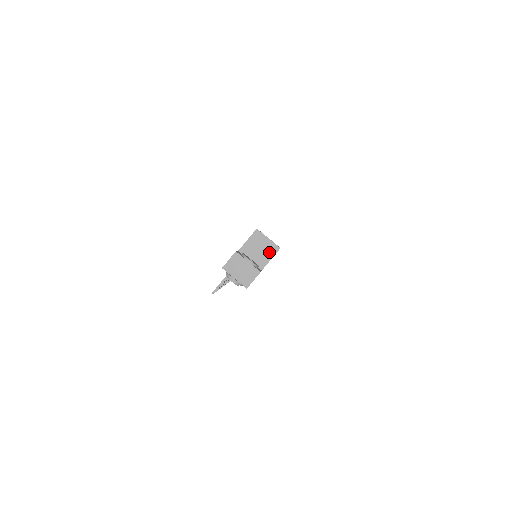
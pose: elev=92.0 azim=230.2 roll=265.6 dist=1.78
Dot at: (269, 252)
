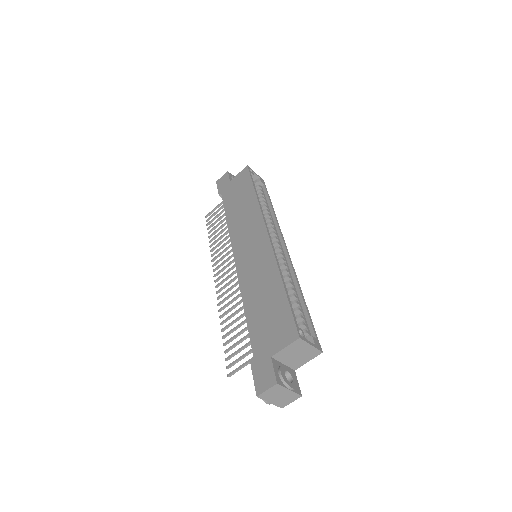
Dot at: (308, 356)
